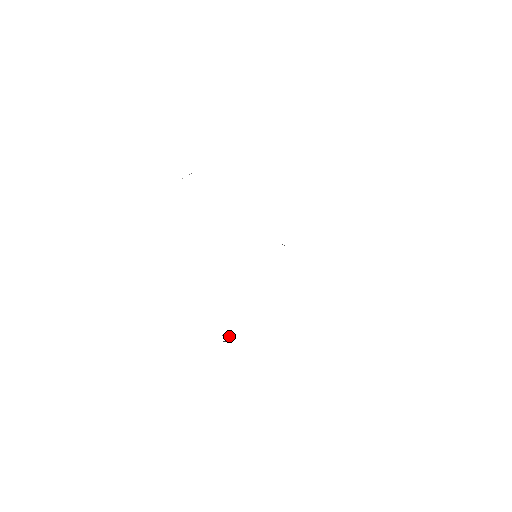
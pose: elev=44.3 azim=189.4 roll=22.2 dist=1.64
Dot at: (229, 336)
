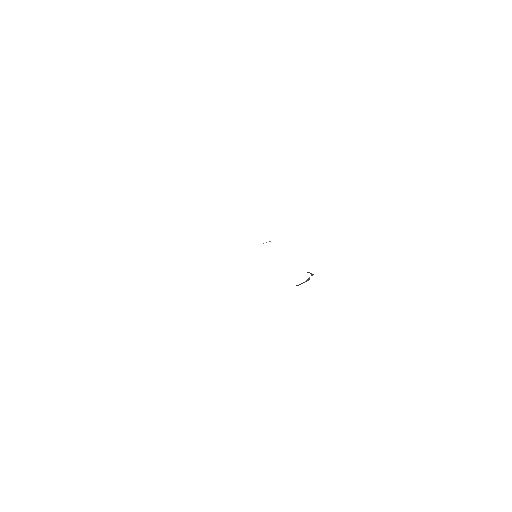
Dot at: occluded
